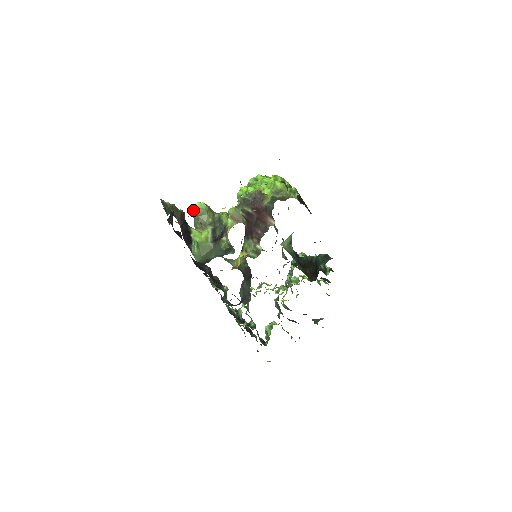
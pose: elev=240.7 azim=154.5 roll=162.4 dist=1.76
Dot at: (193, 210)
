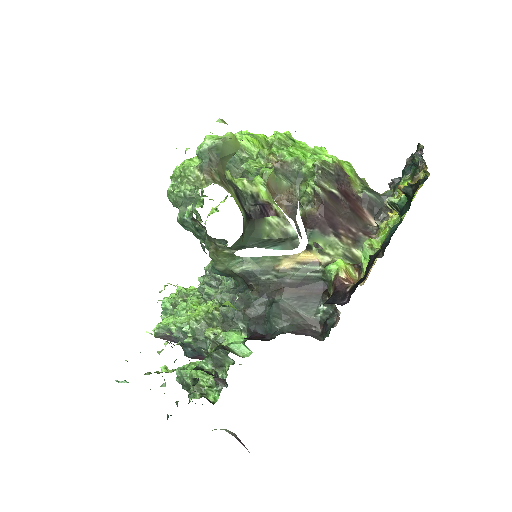
Dot at: (219, 143)
